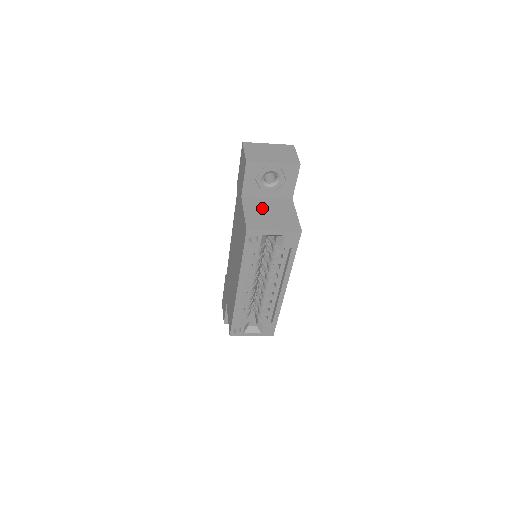
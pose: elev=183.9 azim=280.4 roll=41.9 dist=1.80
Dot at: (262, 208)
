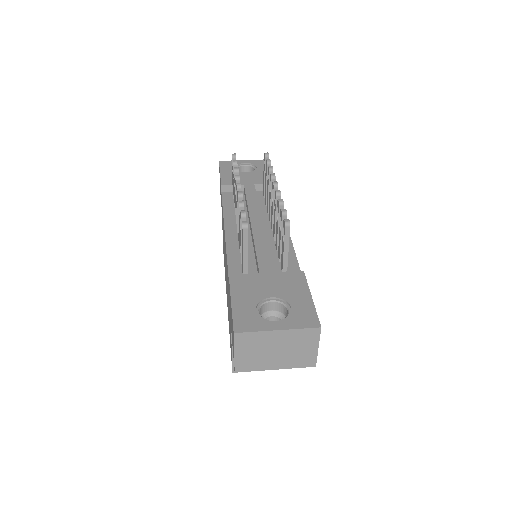
Dot at: occluded
